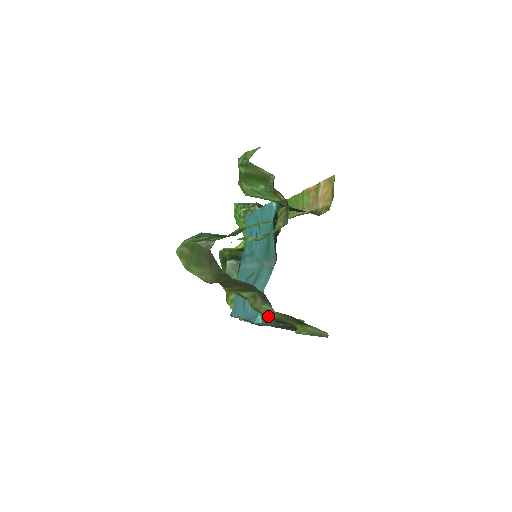
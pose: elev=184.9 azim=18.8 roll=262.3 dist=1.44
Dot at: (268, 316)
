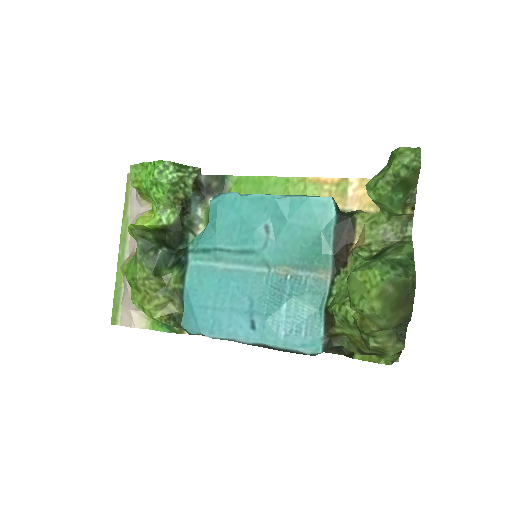
Dot at: (393, 354)
